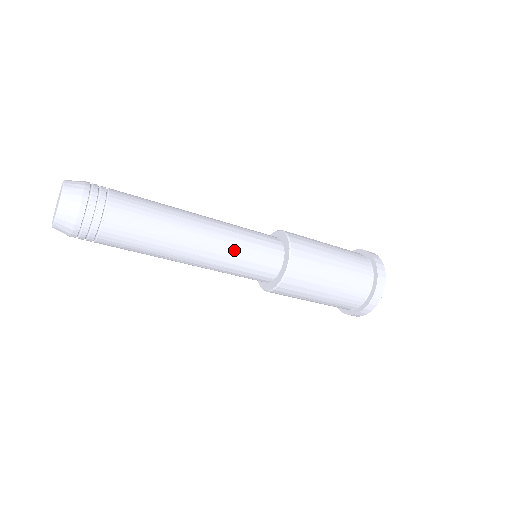
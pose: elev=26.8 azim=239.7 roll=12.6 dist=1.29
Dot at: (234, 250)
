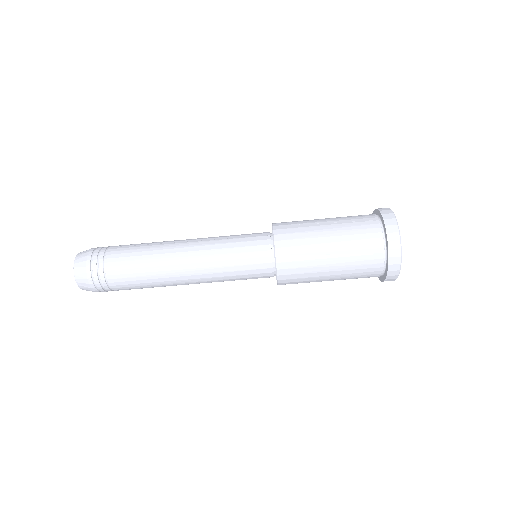
Dot at: (219, 240)
